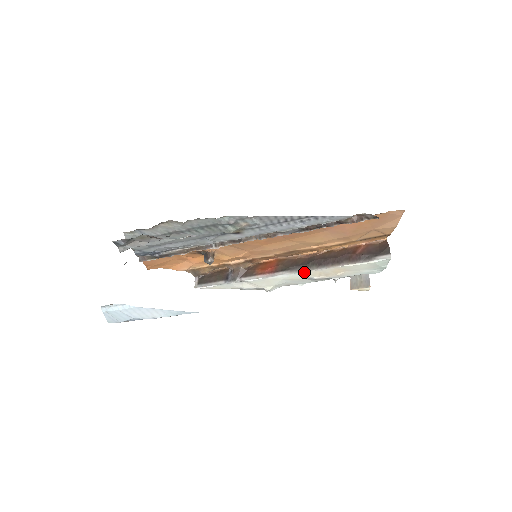
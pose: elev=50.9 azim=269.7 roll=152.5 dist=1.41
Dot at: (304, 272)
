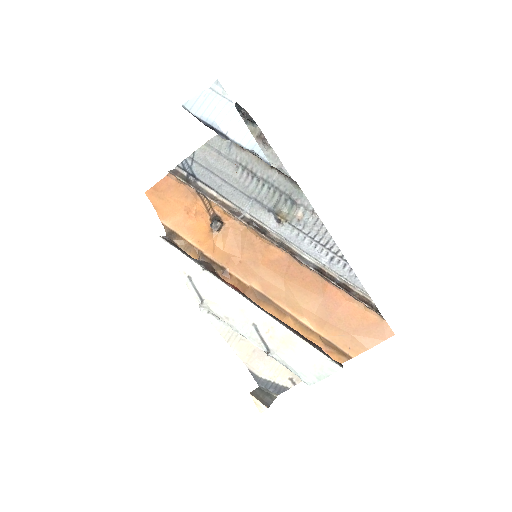
Dot at: (263, 312)
